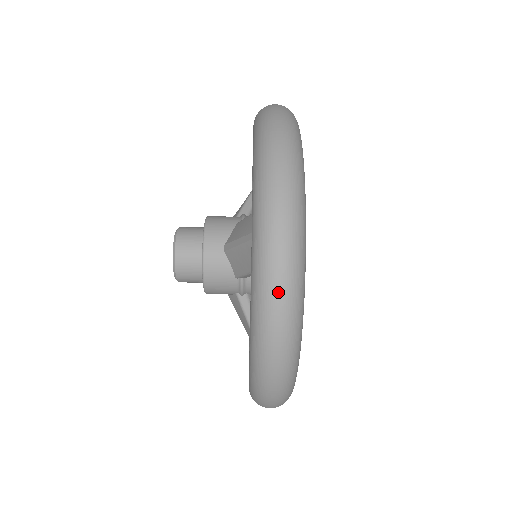
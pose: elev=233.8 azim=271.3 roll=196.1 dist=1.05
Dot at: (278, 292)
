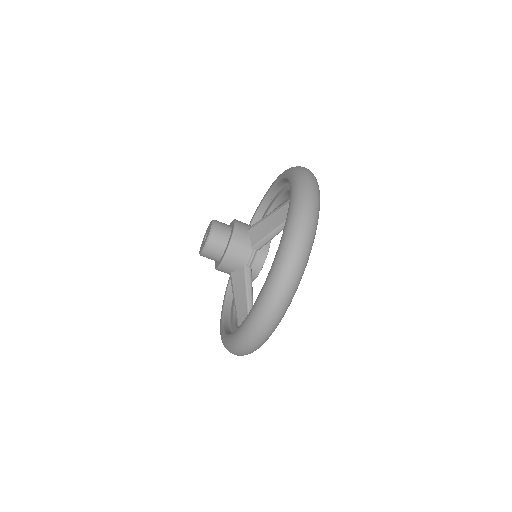
Dot at: (309, 207)
